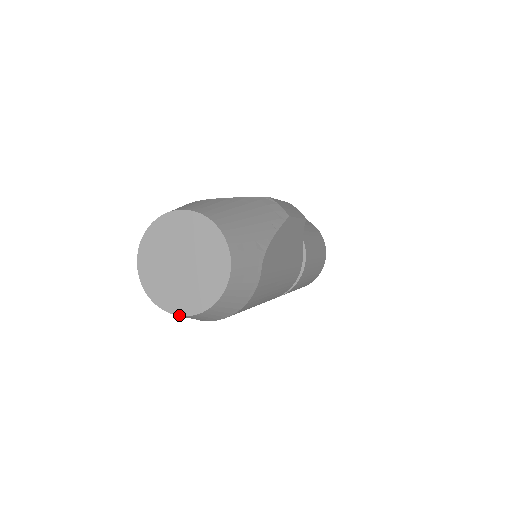
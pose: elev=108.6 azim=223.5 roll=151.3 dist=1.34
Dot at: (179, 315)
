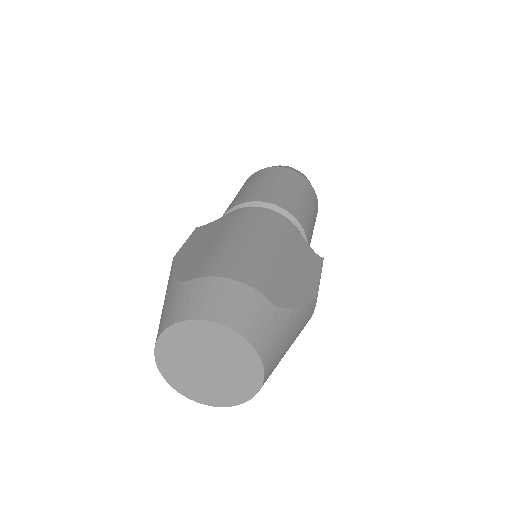
Dot at: (165, 379)
